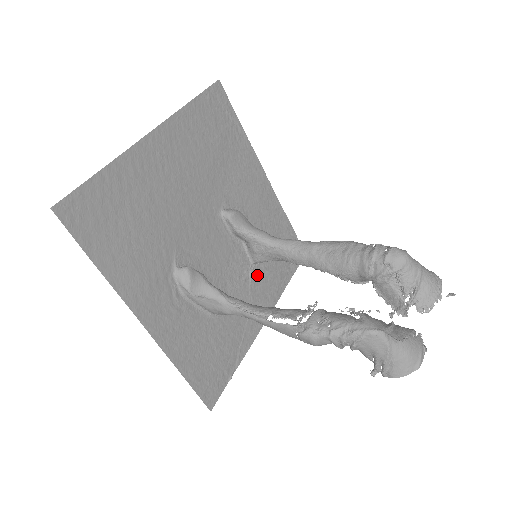
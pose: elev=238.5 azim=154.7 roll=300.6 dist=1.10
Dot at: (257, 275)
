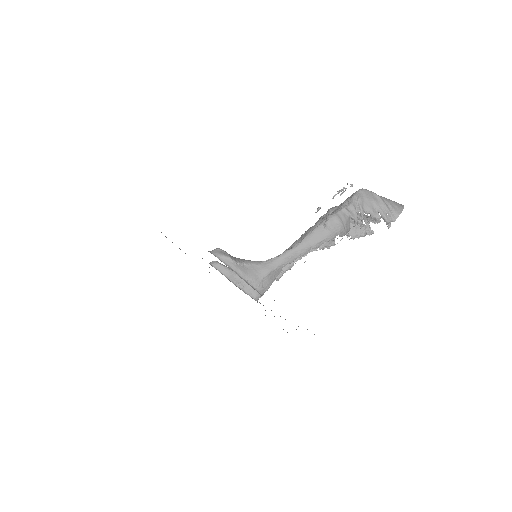
Dot at: occluded
